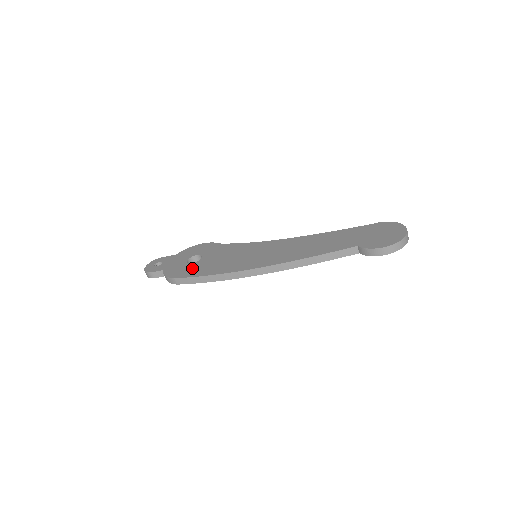
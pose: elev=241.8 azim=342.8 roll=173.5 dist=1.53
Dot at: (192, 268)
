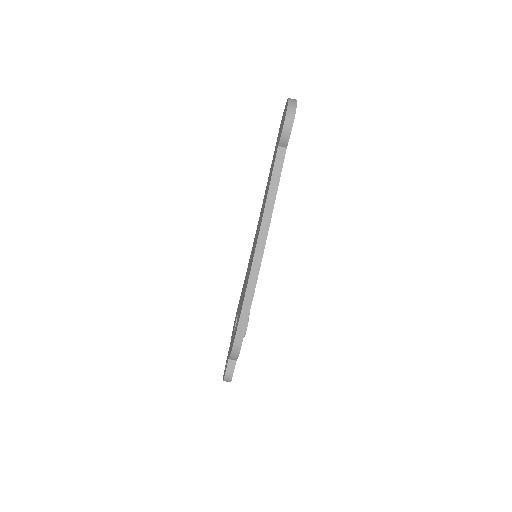
Dot at: (236, 324)
